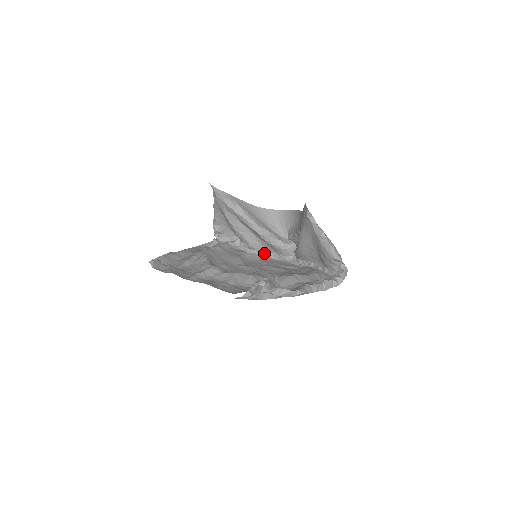
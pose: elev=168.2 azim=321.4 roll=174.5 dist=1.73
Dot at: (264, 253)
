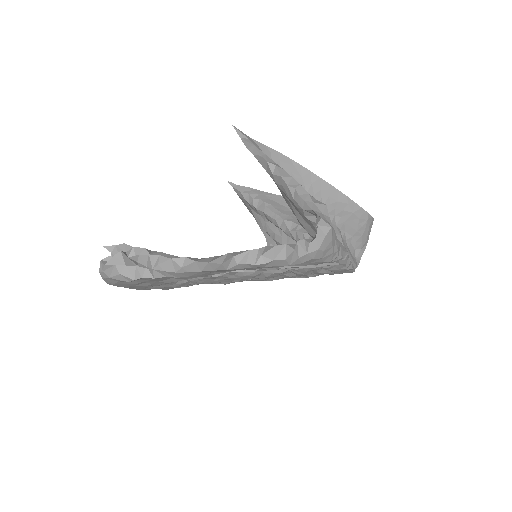
Dot at: occluded
